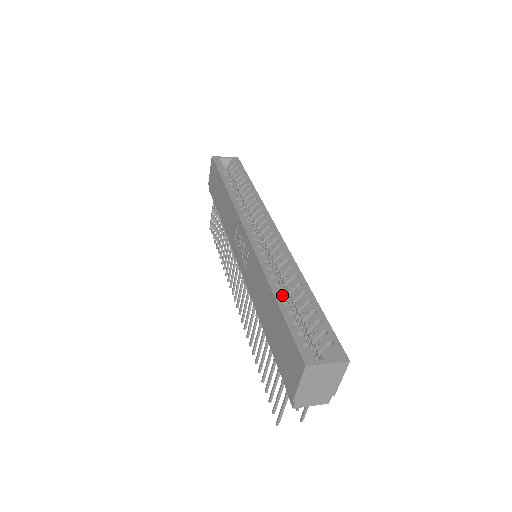
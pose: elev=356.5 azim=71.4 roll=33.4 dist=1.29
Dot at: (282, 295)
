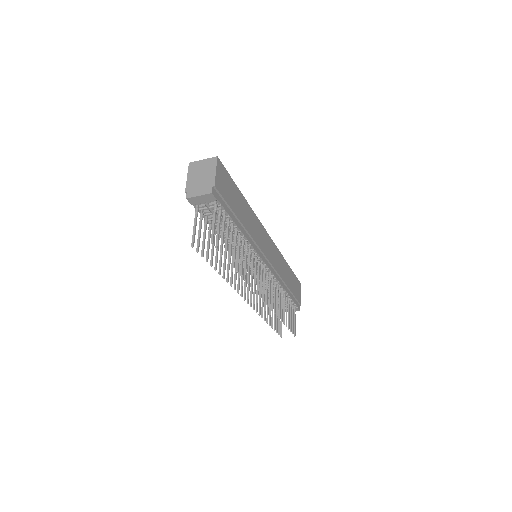
Dot at: occluded
